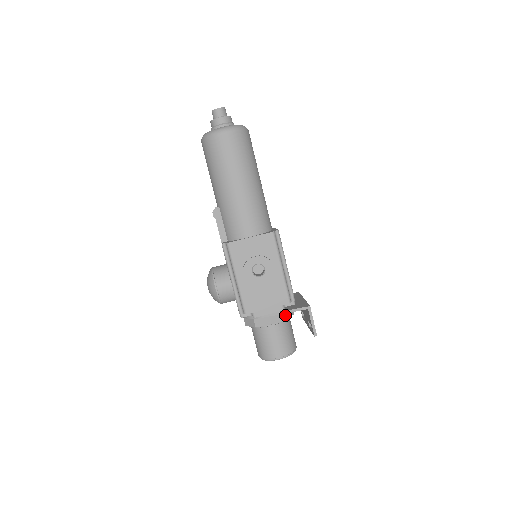
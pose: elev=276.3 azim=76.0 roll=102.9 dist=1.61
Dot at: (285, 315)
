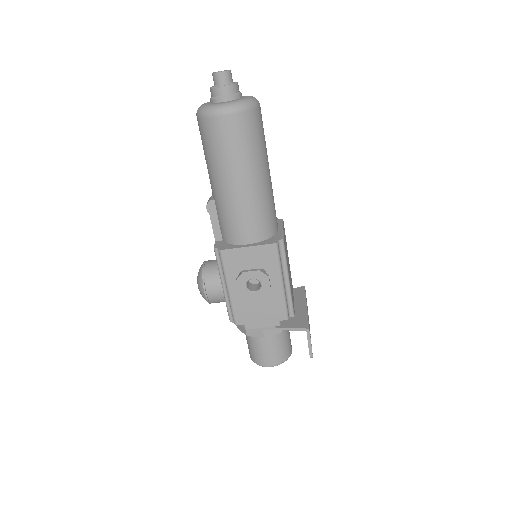
Dot at: occluded
